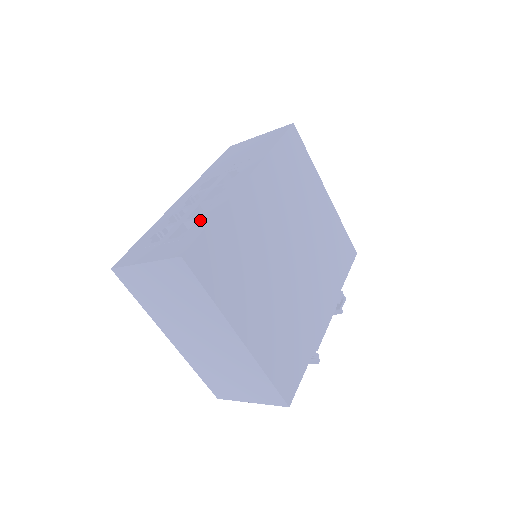
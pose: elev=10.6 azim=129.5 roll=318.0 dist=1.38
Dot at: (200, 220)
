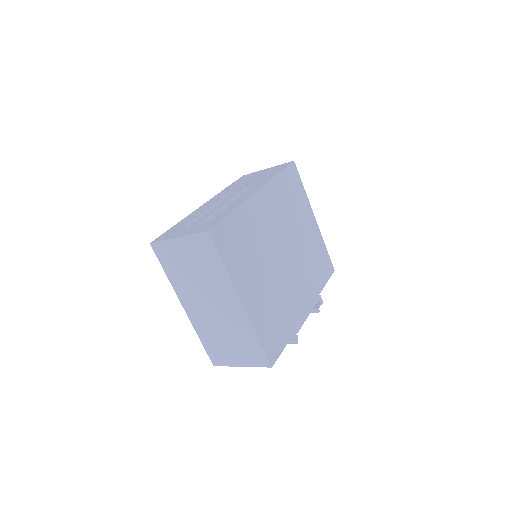
Dot at: (221, 213)
